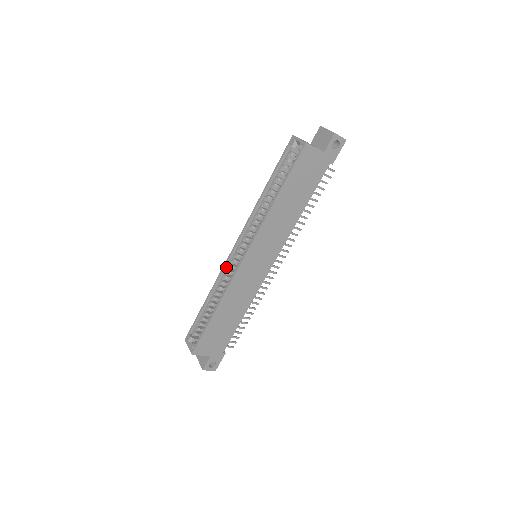
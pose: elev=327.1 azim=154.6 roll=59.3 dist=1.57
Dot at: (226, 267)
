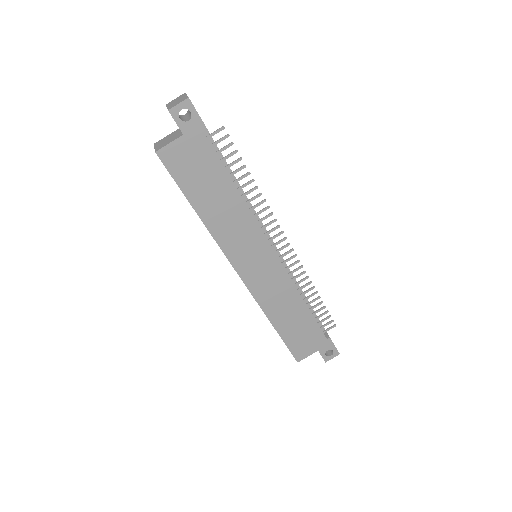
Dot at: occluded
